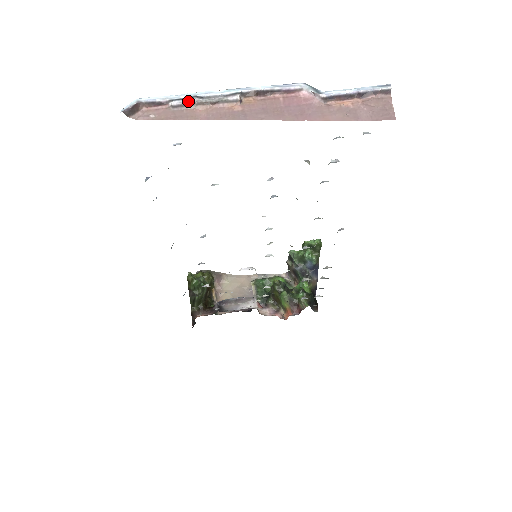
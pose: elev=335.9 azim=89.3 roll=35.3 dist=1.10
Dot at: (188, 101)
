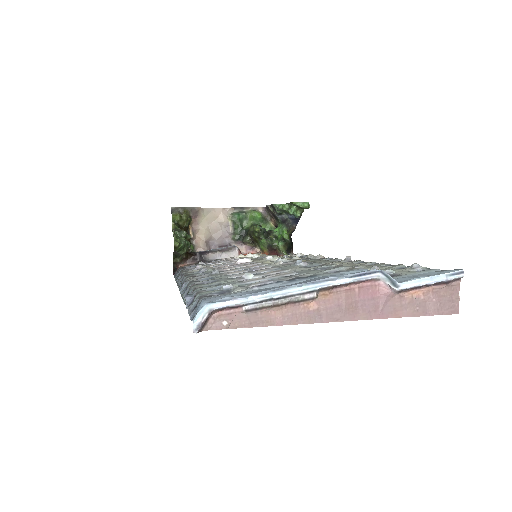
Dot at: (263, 304)
